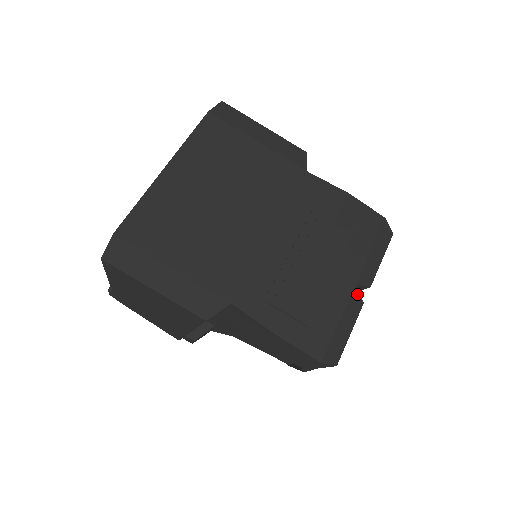
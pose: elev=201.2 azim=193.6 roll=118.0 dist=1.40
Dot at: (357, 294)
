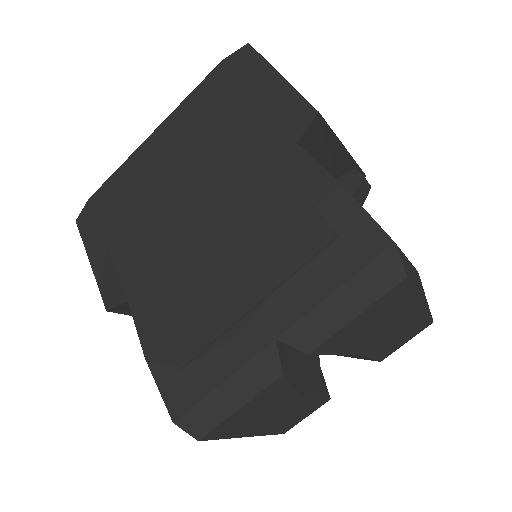
Dot at: (273, 355)
